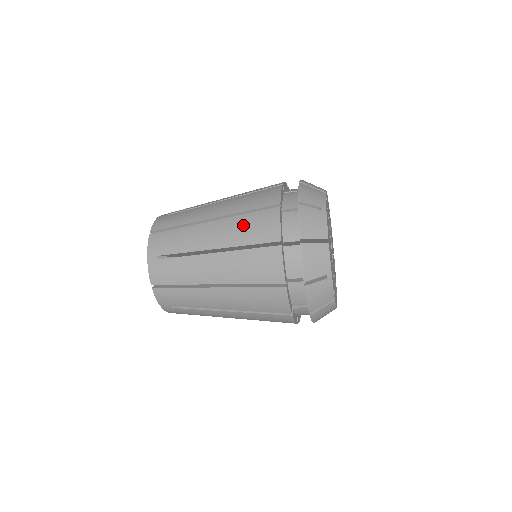
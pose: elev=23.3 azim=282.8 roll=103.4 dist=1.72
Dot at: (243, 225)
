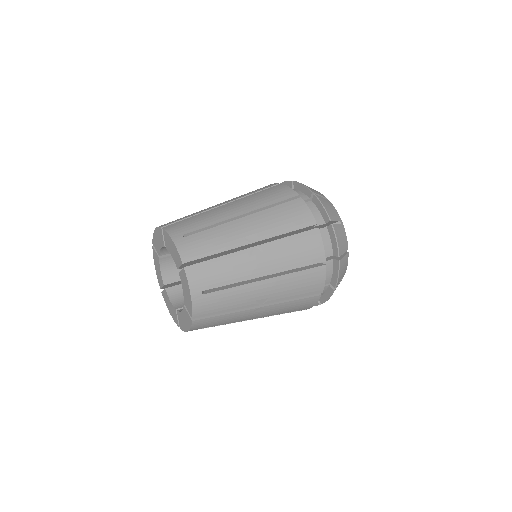
Dot at: (290, 249)
